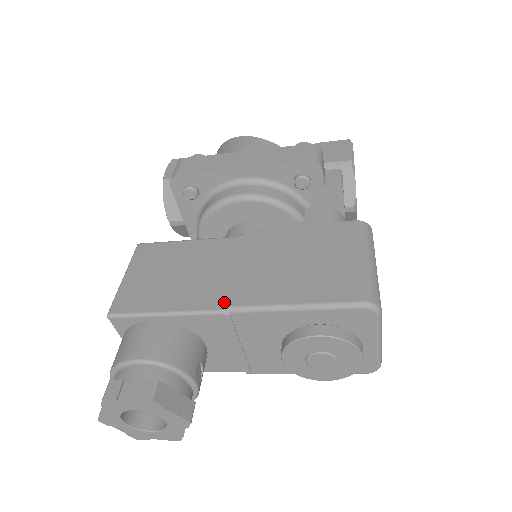
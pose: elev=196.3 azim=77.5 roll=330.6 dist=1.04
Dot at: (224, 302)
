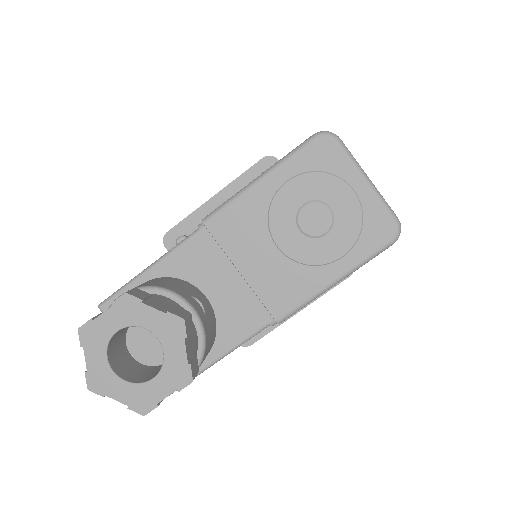
Dot at: occluded
